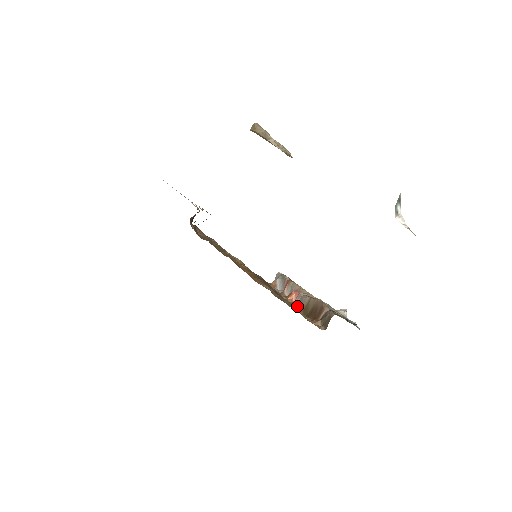
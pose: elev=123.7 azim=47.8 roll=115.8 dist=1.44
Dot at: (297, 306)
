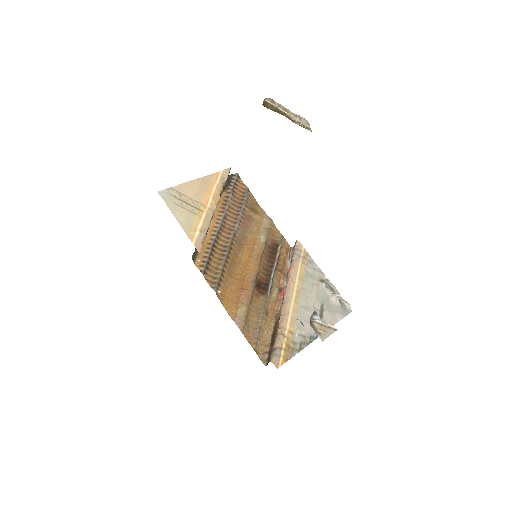
Dot at: (279, 309)
